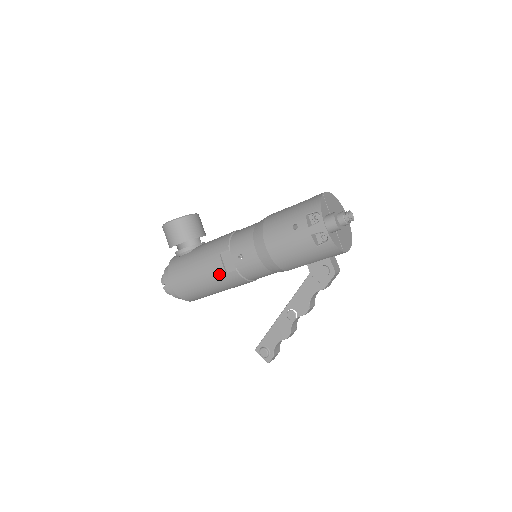
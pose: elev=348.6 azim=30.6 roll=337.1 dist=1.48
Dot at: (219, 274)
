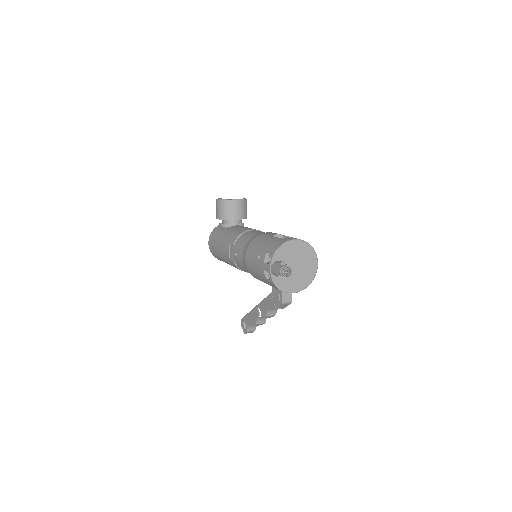
Dot at: (227, 257)
